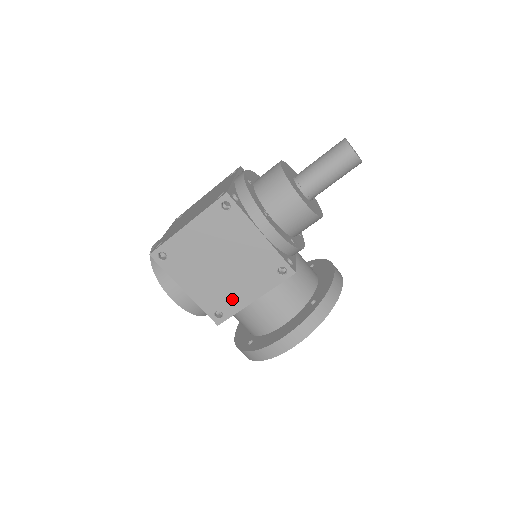
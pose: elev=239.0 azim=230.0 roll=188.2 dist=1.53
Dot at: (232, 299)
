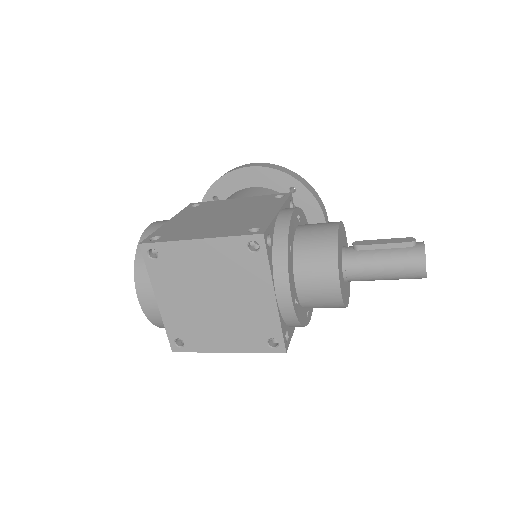
Dot at: occluded
